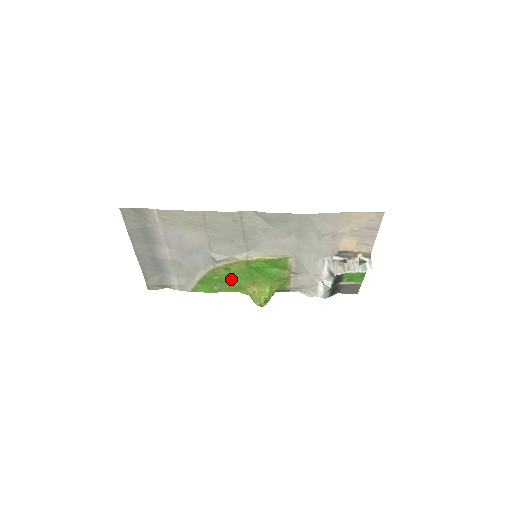
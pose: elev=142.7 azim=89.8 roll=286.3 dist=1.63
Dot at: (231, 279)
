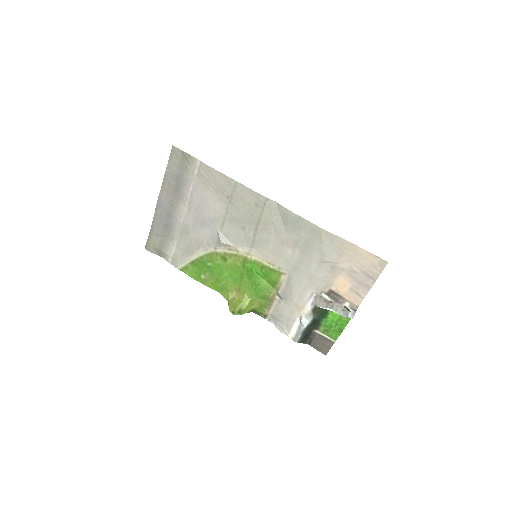
Dot at: (221, 273)
